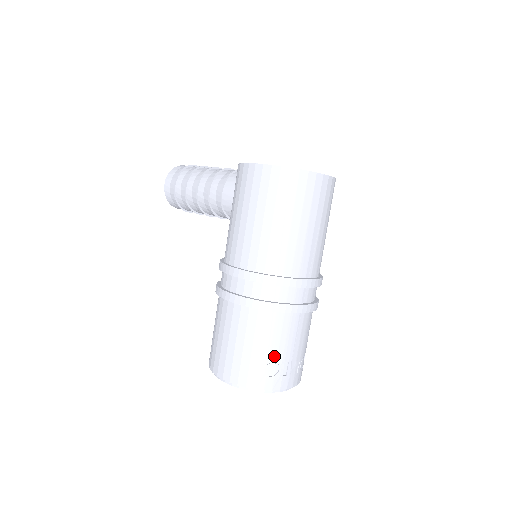
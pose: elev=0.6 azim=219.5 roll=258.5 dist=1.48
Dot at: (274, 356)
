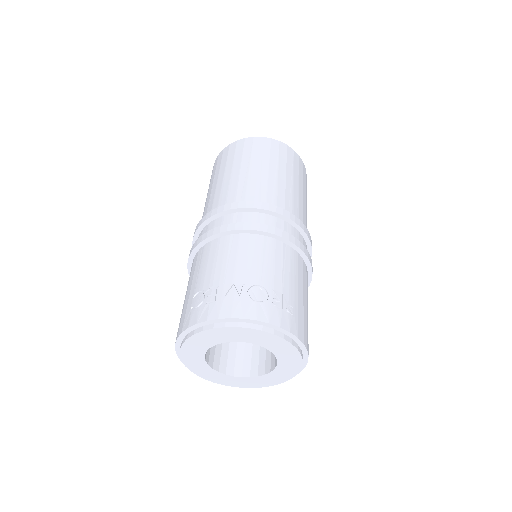
Dot at: (200, 286)
